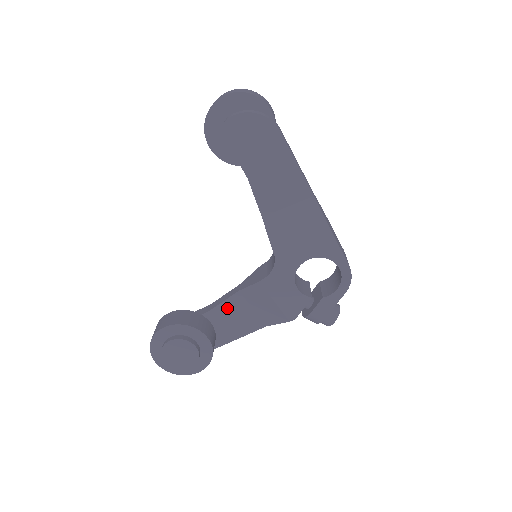
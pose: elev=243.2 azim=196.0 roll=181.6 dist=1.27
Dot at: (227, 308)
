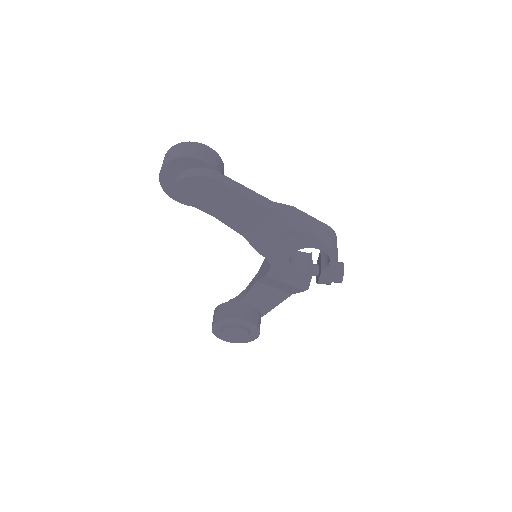
Dot at: (256, 292)
